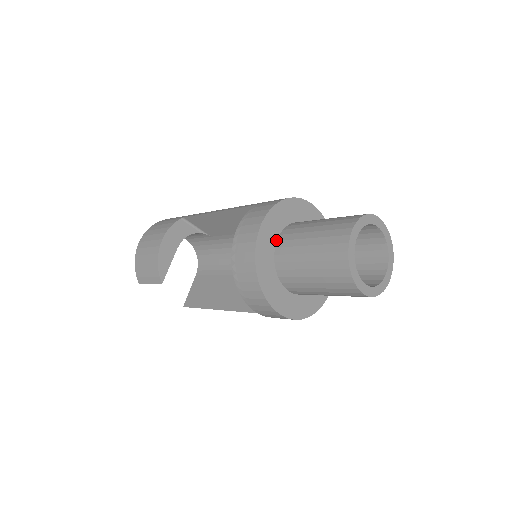
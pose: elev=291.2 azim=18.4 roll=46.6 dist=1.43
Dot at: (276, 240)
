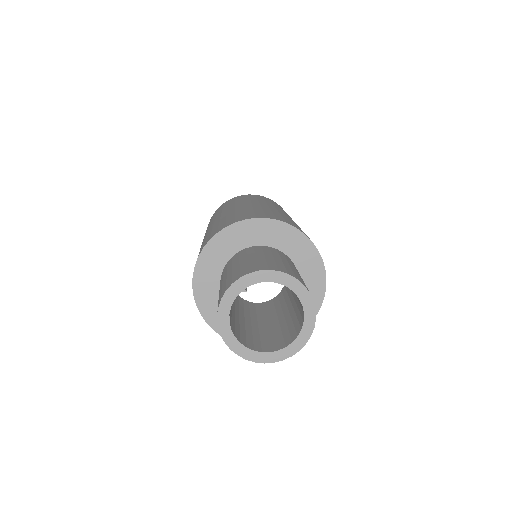
Dot at: occluded
